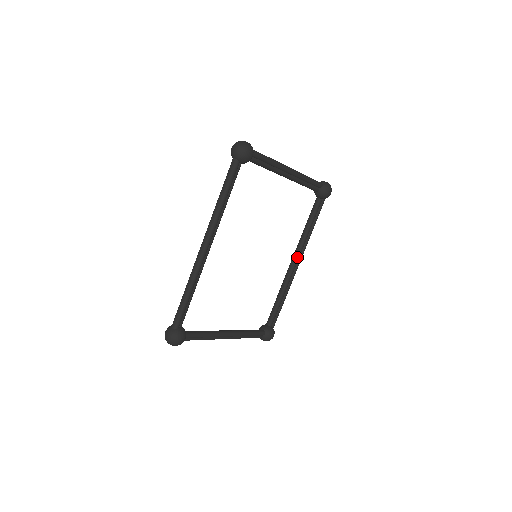
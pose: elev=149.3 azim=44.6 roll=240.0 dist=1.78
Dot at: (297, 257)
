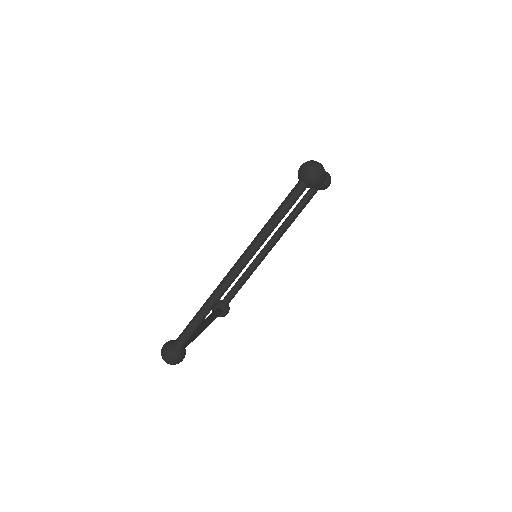
Dot at: (275, 242)
